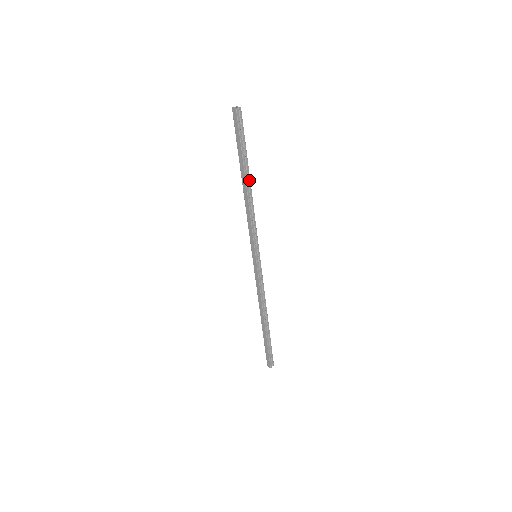
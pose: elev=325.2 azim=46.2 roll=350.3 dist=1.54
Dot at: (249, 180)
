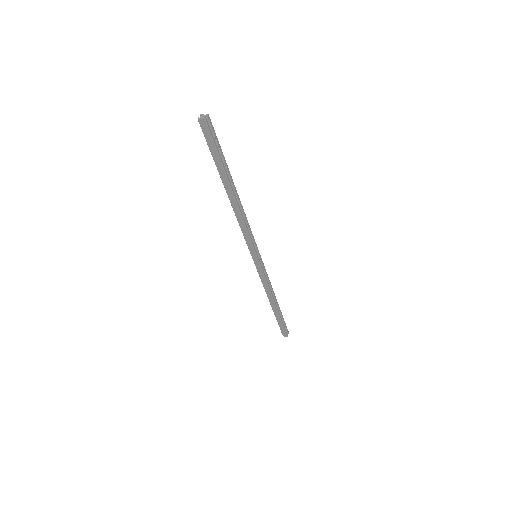
Dot at: (235, 189)
